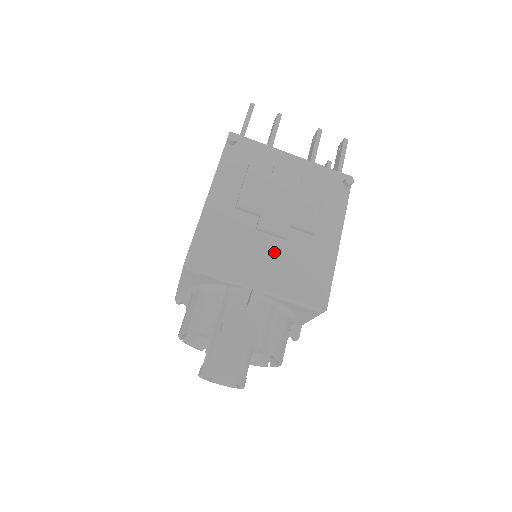
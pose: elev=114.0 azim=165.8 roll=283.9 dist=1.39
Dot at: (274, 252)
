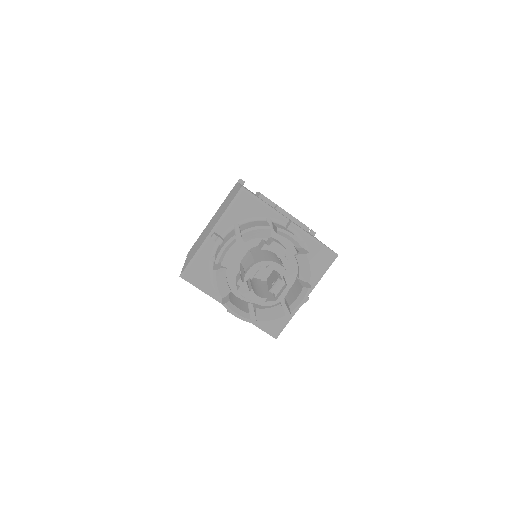
Dot at: occluded
